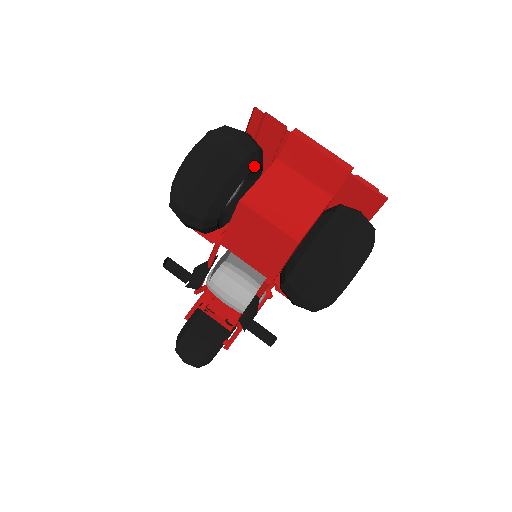
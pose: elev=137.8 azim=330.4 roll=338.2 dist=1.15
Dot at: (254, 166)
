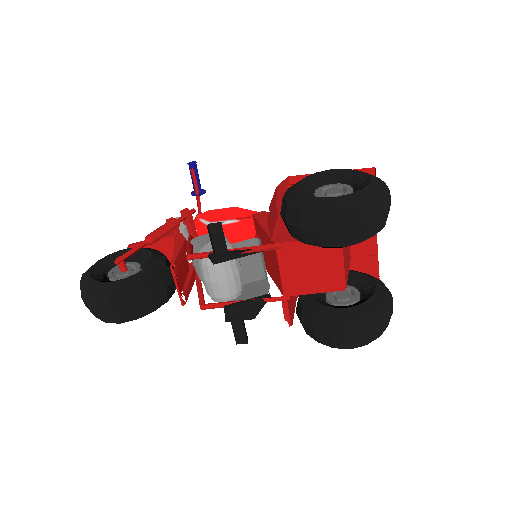
Dot at: occluded
